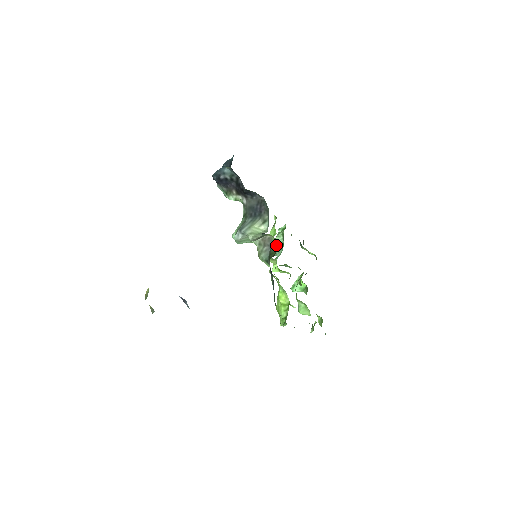
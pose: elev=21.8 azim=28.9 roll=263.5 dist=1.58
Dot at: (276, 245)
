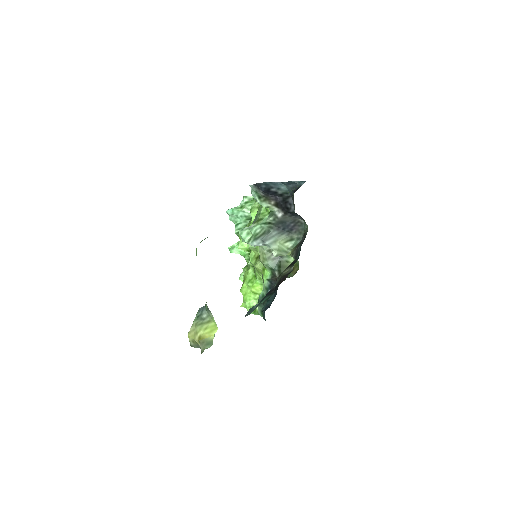
Dot at: (289, 259)
